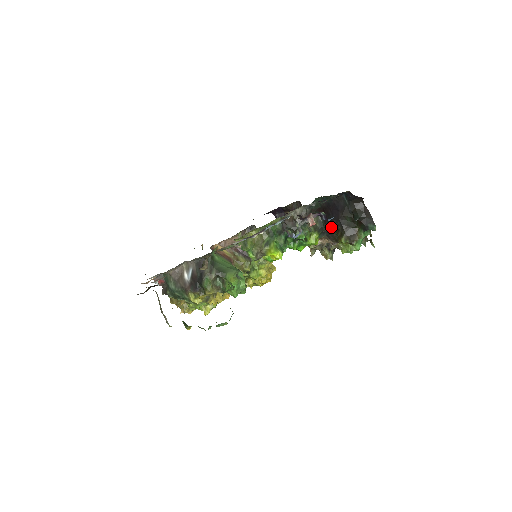
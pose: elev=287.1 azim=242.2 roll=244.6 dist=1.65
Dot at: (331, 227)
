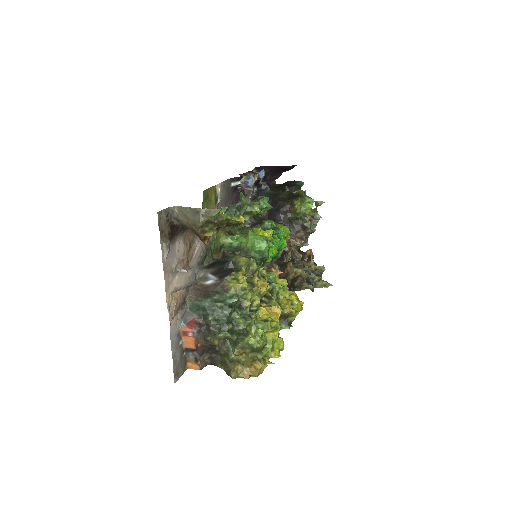
Dot at: (282, 212)
